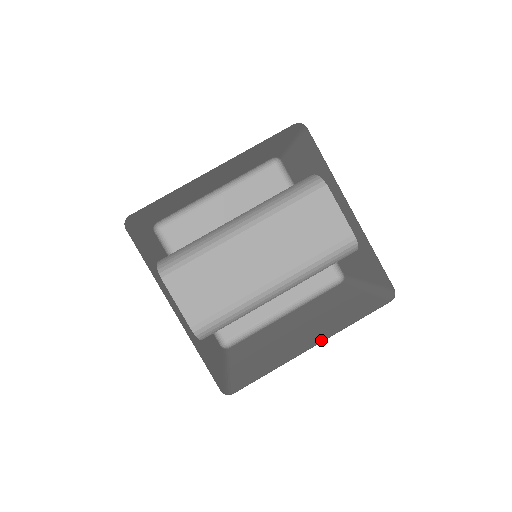
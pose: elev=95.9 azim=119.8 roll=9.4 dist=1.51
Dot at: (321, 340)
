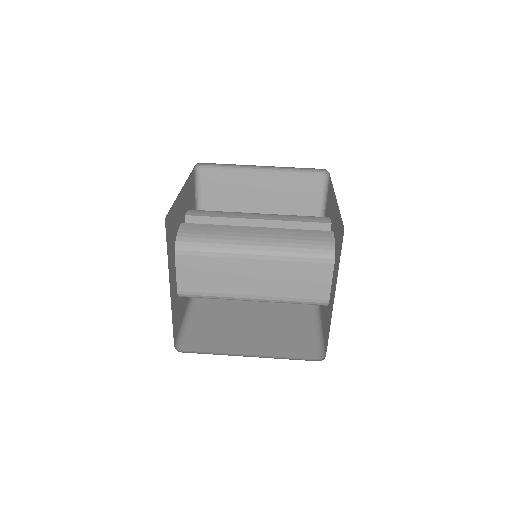
Dot at: (258, 353)
